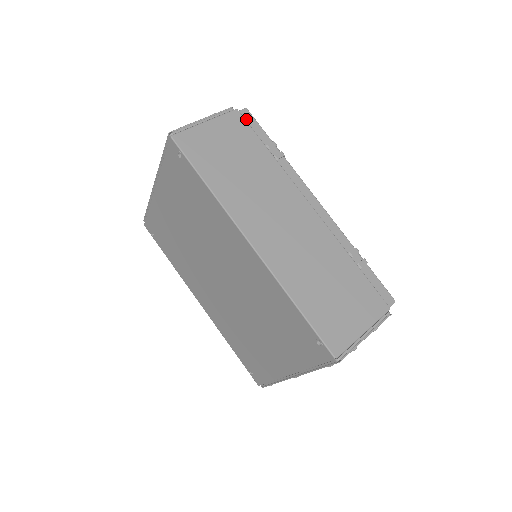
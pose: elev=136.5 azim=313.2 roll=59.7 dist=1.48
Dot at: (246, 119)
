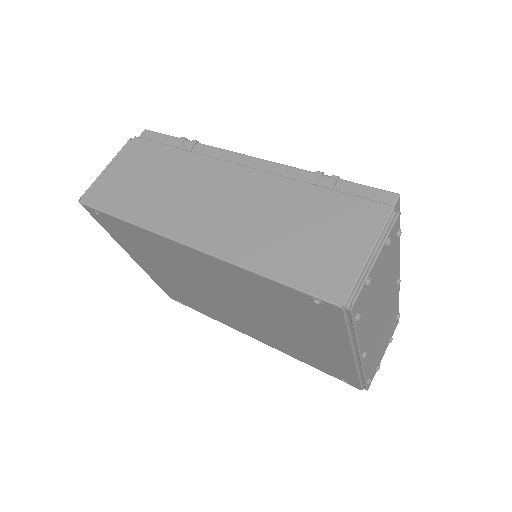
Dot at: (147, 139)
